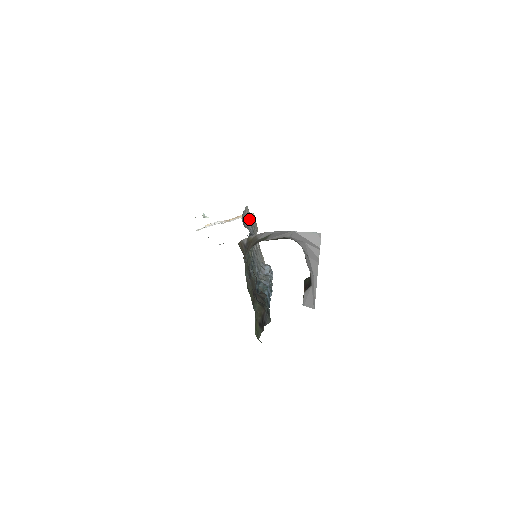
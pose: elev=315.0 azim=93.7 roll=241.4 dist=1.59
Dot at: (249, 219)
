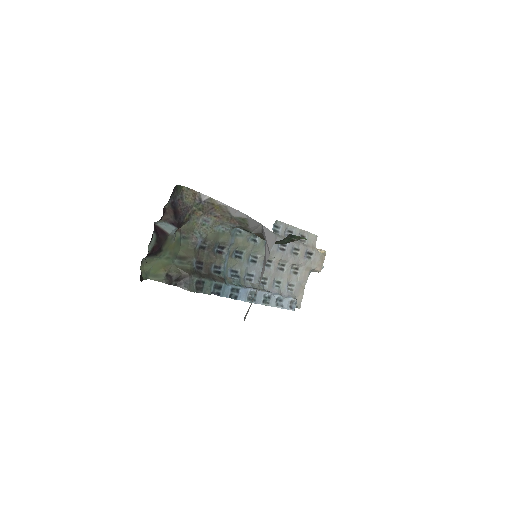
Dot at: (303, 243)
